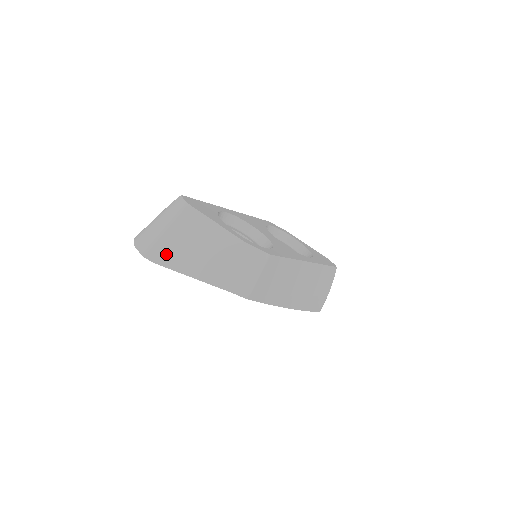
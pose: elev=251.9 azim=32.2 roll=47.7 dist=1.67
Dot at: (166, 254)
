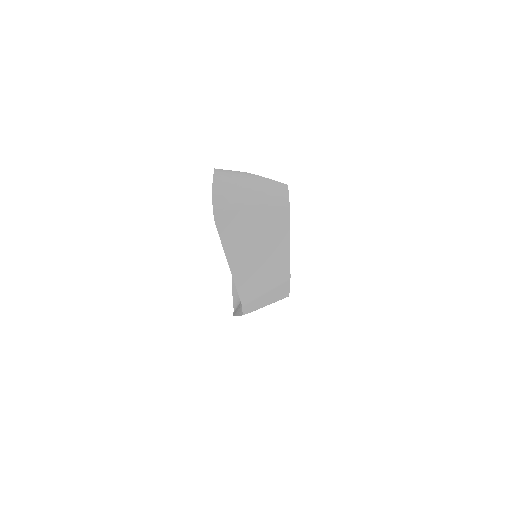
Dot at: (231, 226)
